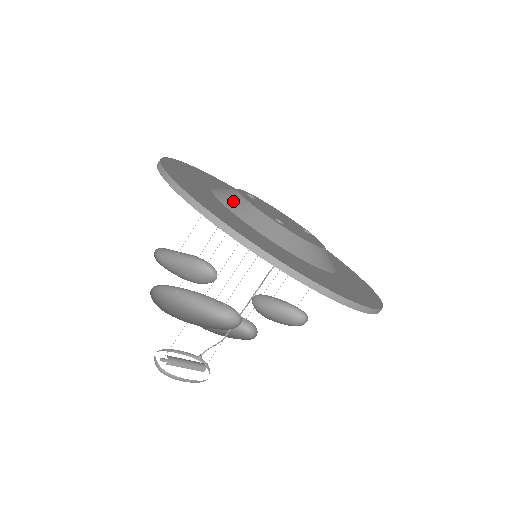
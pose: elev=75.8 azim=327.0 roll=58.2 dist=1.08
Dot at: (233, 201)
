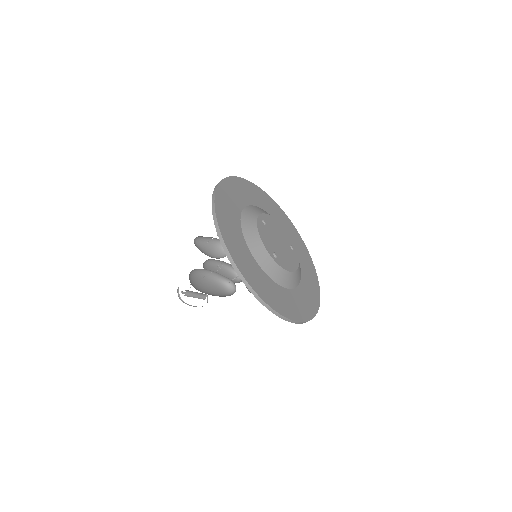
Dot at: (252, 238)
